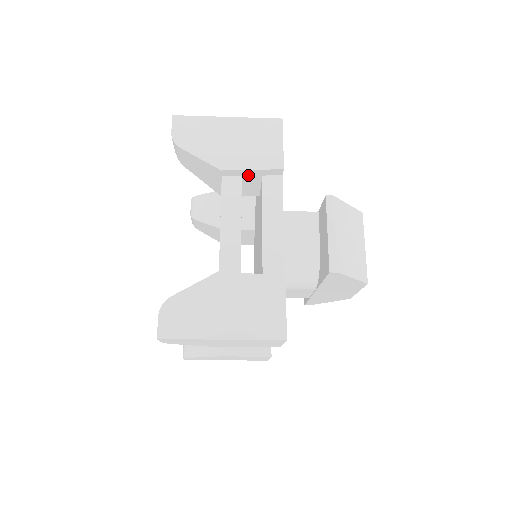
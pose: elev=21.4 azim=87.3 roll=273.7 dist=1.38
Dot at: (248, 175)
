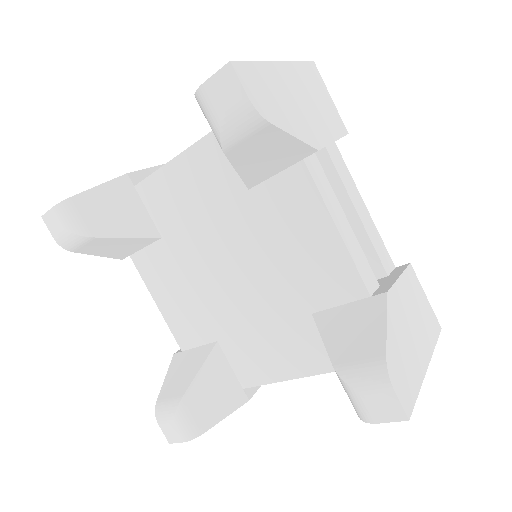
Dot at: occluded
